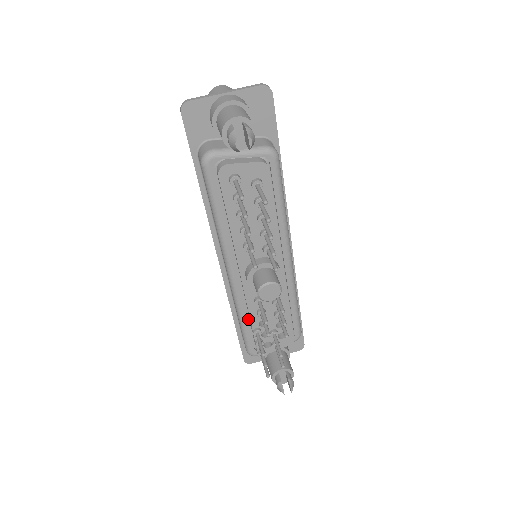
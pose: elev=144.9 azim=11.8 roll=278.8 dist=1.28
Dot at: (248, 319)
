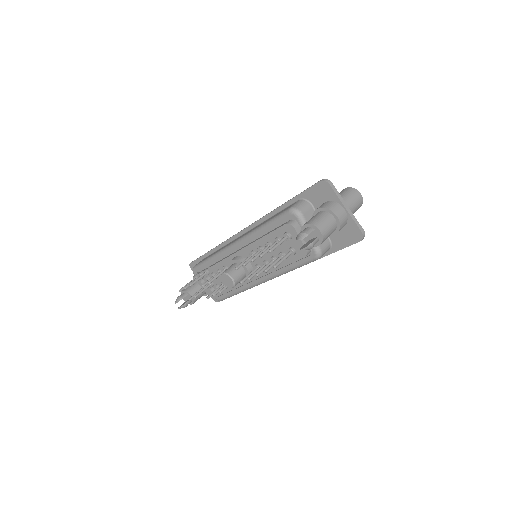
Dot at: (213, 263)
